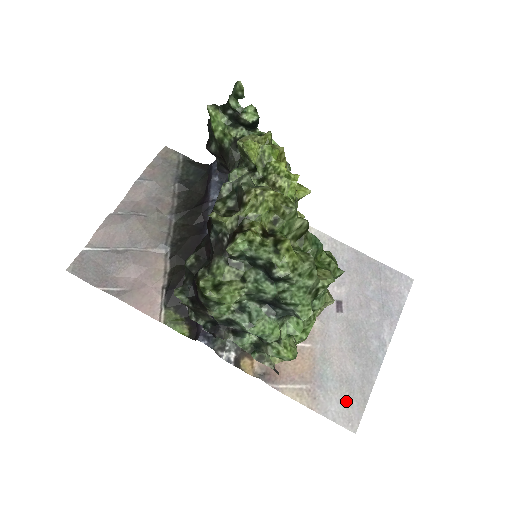
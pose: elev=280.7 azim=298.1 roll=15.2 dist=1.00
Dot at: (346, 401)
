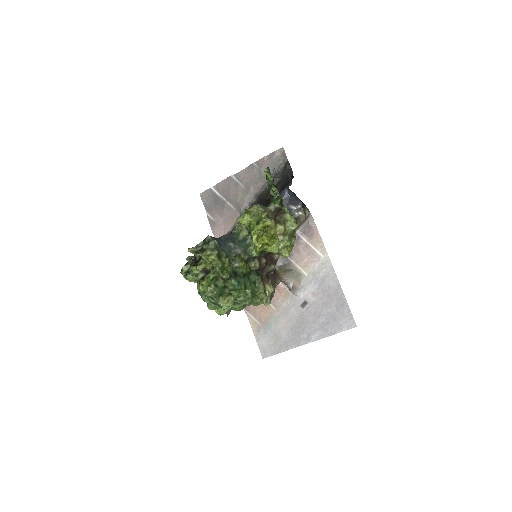
Dot at: (270, 344)
